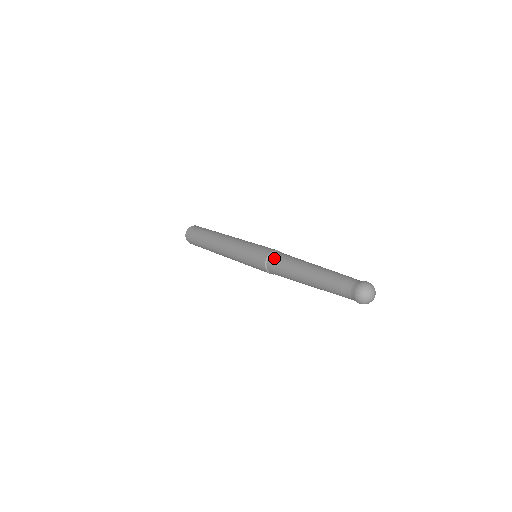
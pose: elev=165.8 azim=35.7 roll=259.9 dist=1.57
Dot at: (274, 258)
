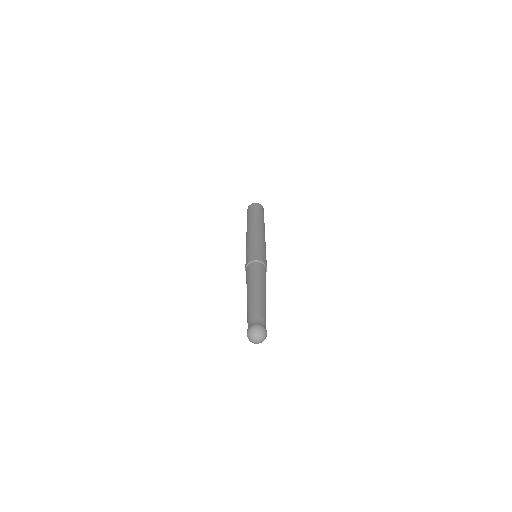
Dot at: (252, 266)
